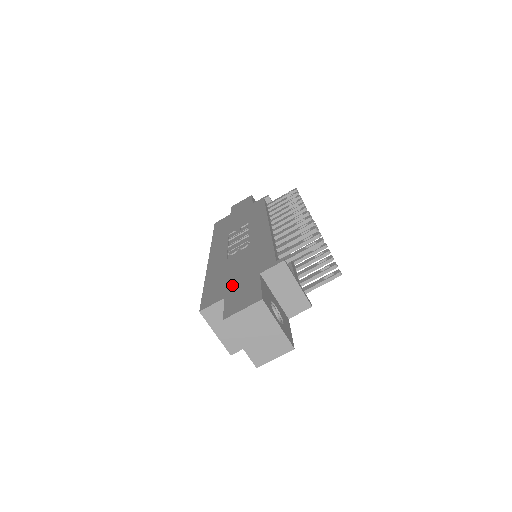
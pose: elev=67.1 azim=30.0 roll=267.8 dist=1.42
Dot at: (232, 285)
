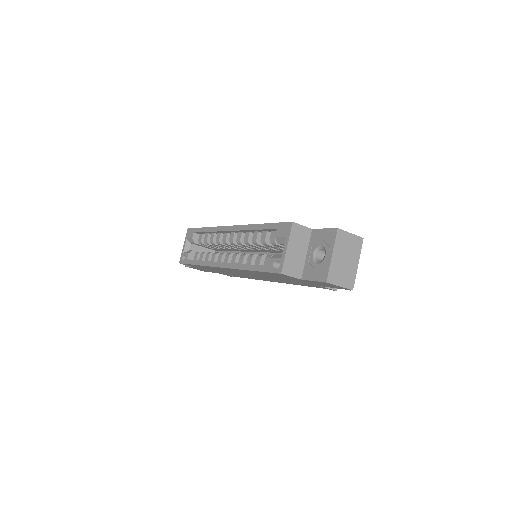
Dot at: occluded
